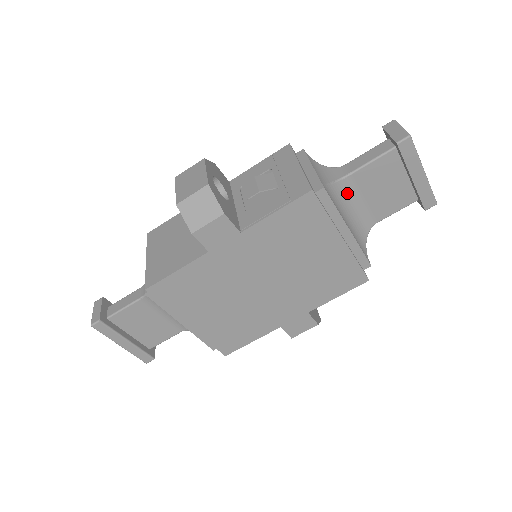
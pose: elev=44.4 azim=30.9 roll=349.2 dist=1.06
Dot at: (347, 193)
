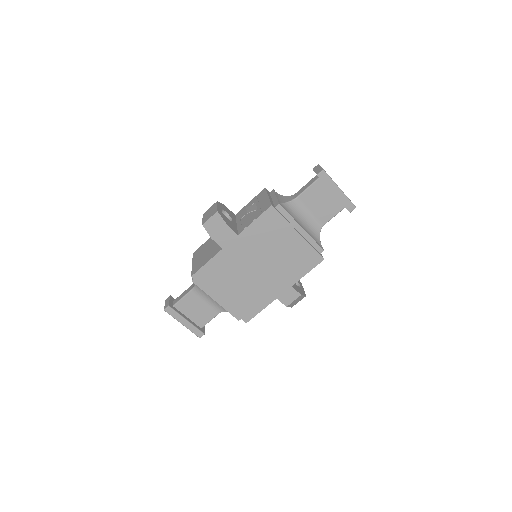
Dot at: (299, 208)
